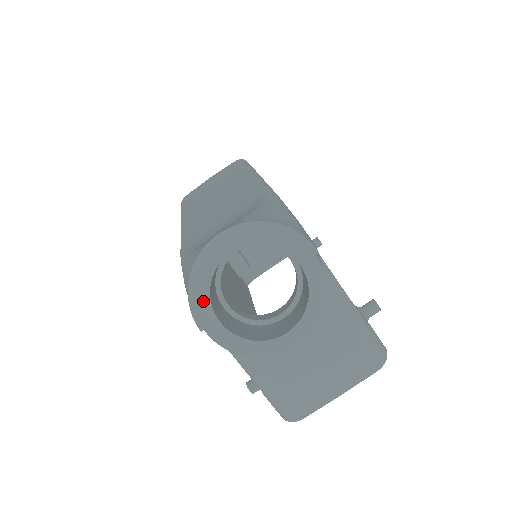
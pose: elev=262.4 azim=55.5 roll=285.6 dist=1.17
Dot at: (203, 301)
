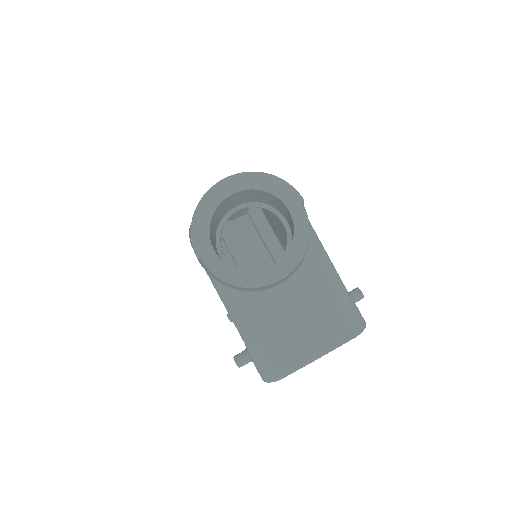
Dot at: (203, 233)
